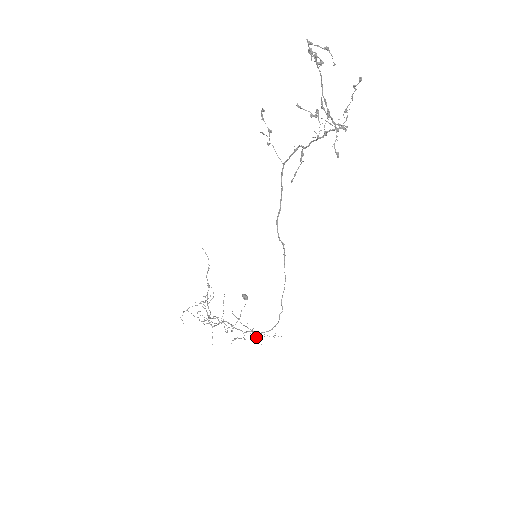
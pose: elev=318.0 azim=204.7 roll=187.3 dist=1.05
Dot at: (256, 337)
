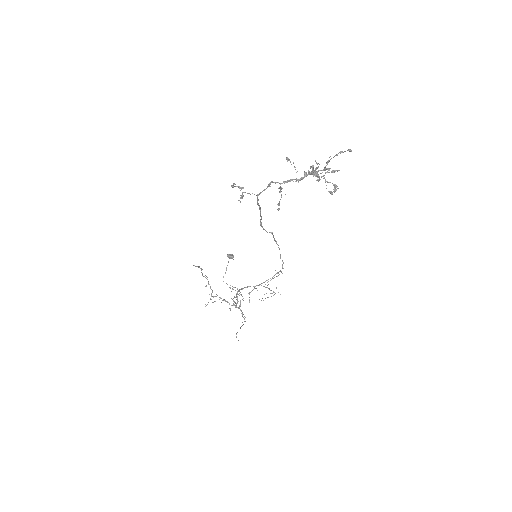
Dot at: occluded
